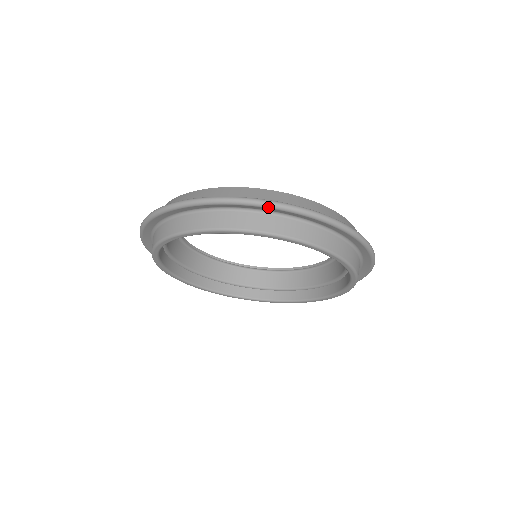
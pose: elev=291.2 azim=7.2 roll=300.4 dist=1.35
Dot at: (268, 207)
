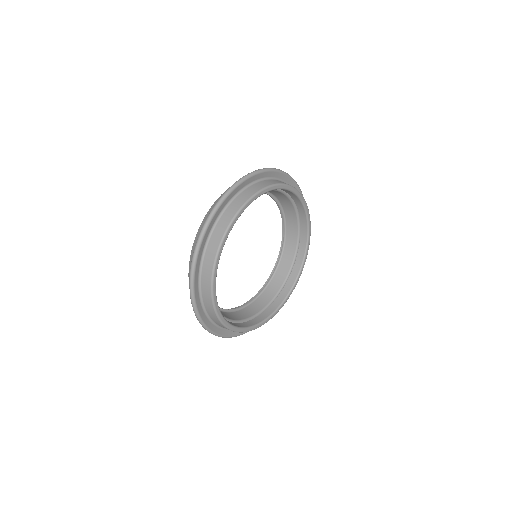
Dot at: (274, 170)
